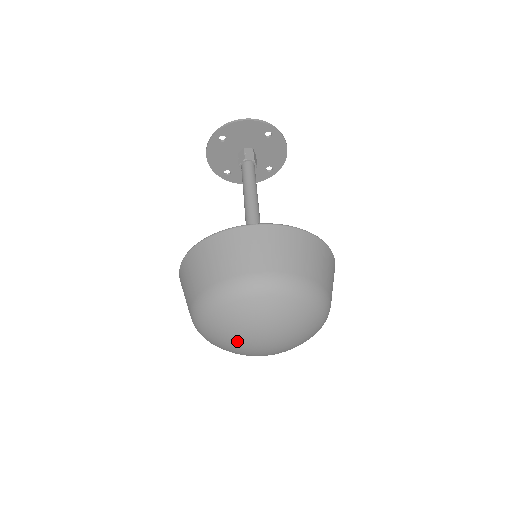
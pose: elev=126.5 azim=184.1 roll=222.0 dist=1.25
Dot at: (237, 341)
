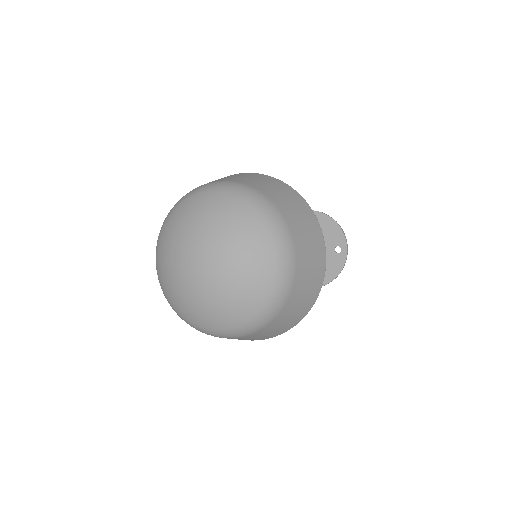
Dot at: (190, 233)
